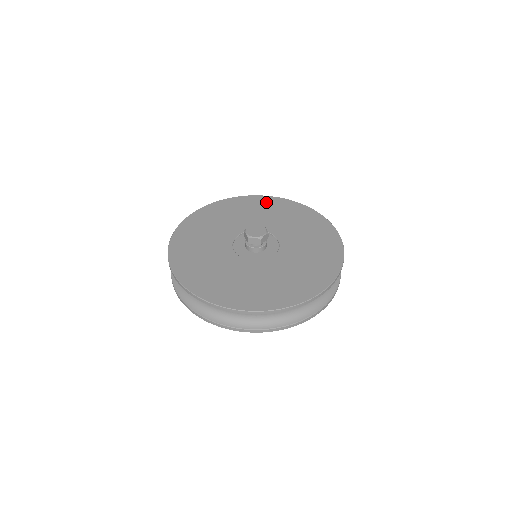
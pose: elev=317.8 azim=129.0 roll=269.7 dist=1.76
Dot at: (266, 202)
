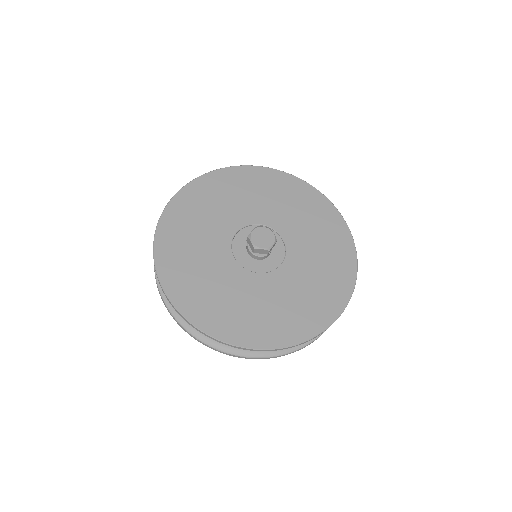
Dot at: (262, 177)
